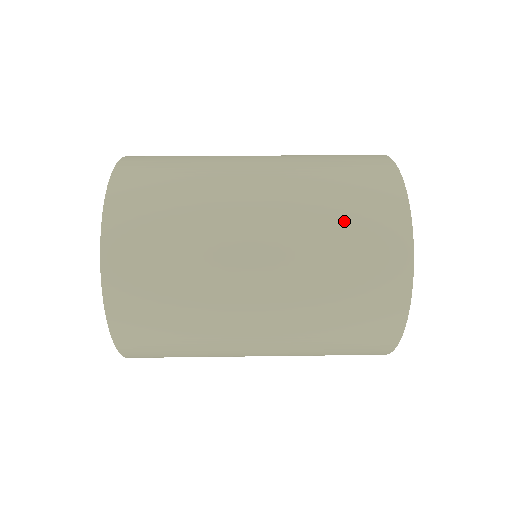
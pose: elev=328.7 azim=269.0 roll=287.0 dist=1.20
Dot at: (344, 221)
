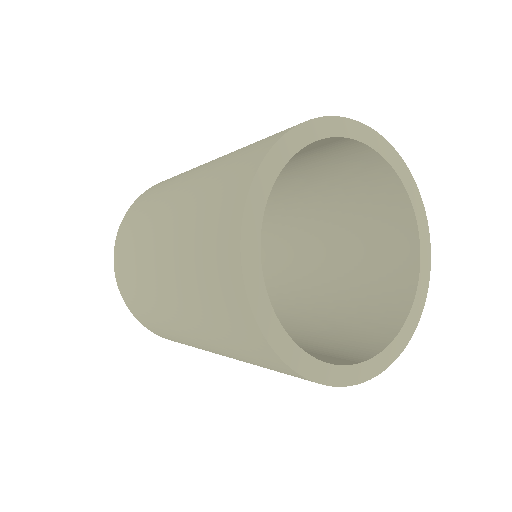
Dot at: (198, 249)
